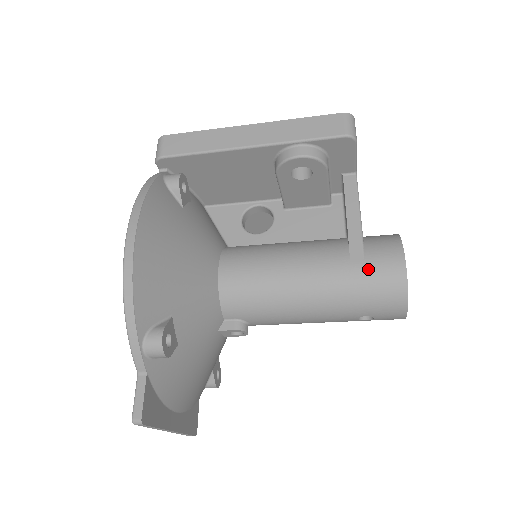
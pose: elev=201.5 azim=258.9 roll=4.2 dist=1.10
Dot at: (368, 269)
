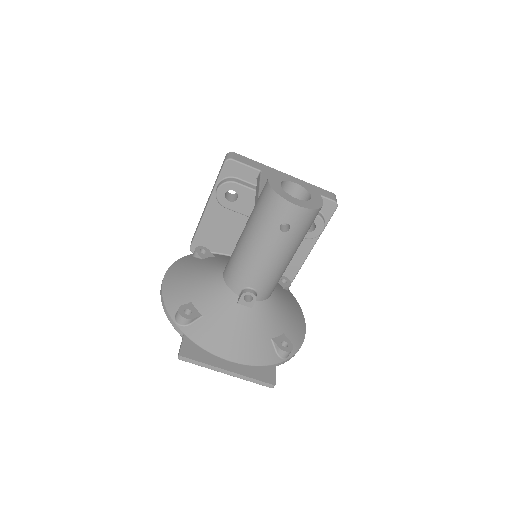
Dot at: (259, 202)
